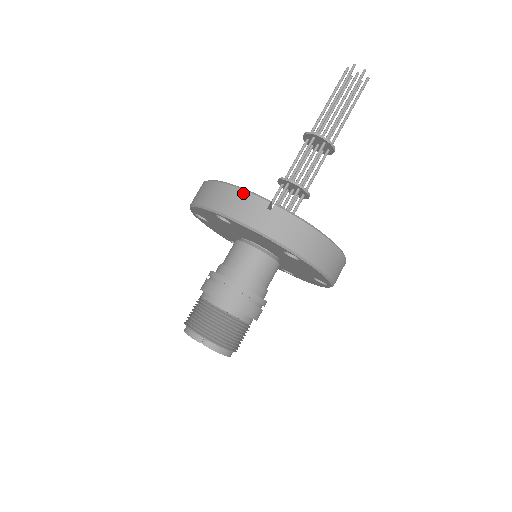
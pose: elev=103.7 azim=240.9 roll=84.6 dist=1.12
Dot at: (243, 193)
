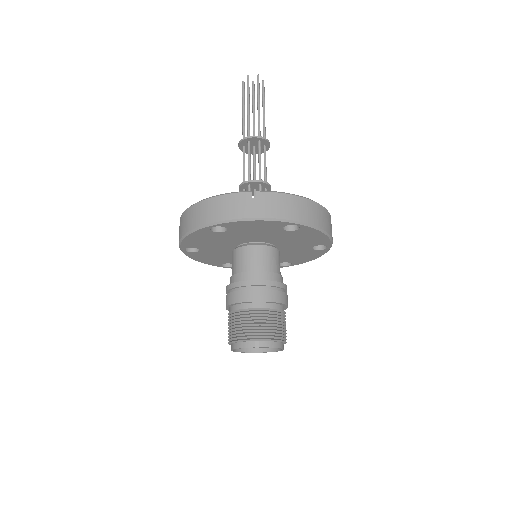
Dot at: (225, 197)
